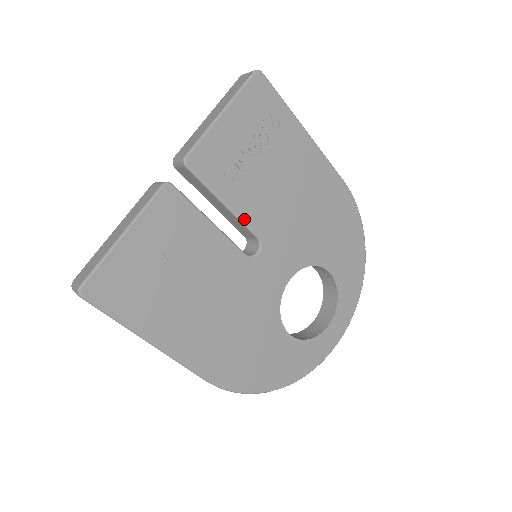
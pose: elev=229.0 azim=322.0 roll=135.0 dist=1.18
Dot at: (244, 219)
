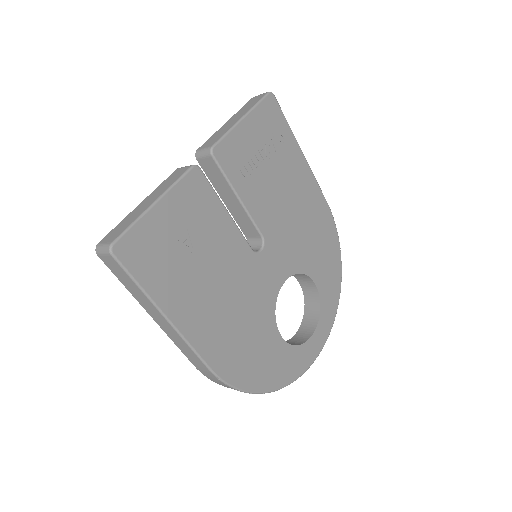
Dot at: (253, 215)
